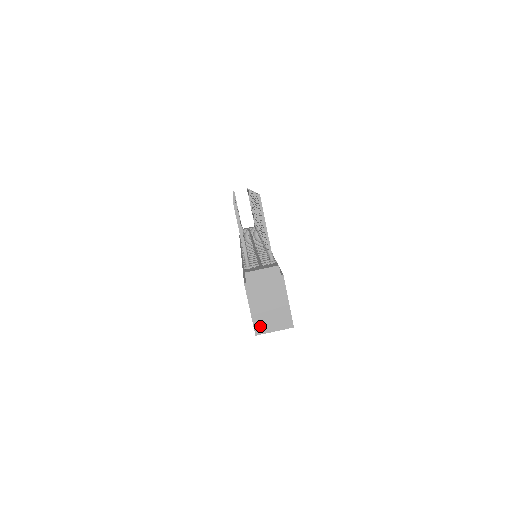
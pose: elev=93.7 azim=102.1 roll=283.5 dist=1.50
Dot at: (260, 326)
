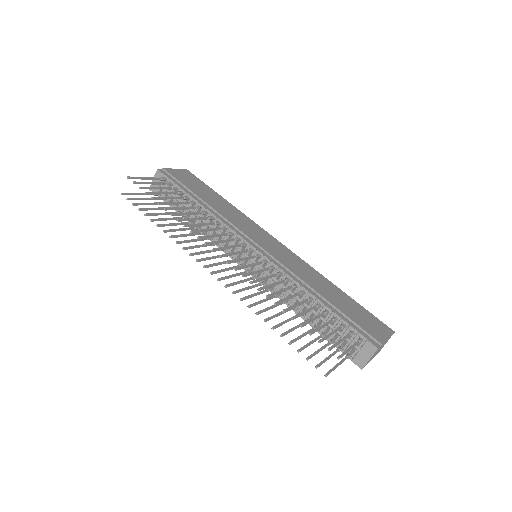
Dot at: occluded
